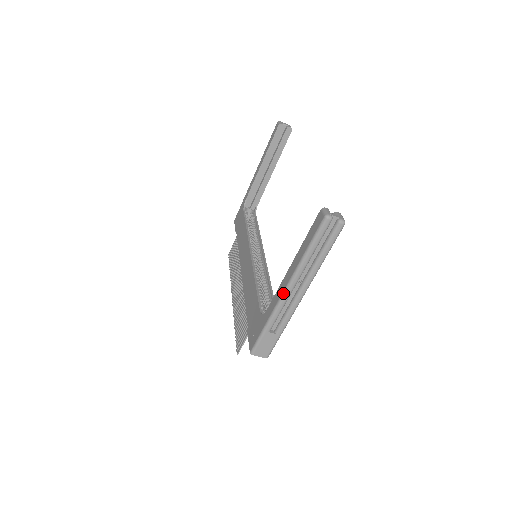
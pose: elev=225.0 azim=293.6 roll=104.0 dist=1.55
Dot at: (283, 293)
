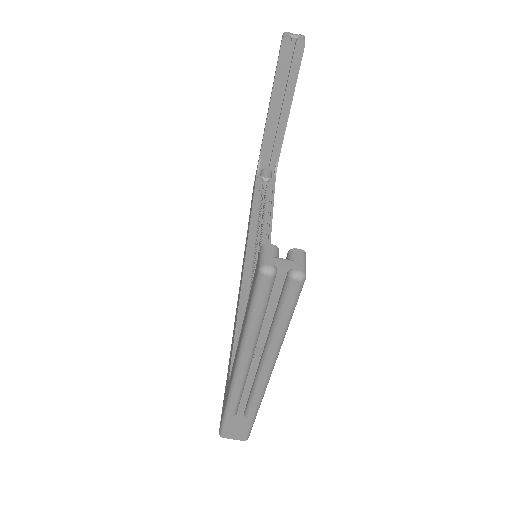
Dot at: (233, 374)
